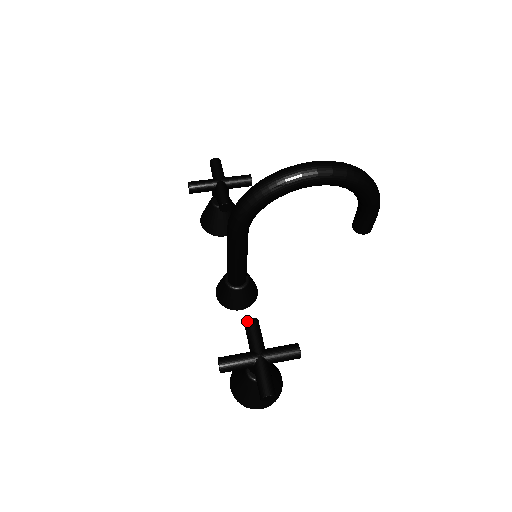
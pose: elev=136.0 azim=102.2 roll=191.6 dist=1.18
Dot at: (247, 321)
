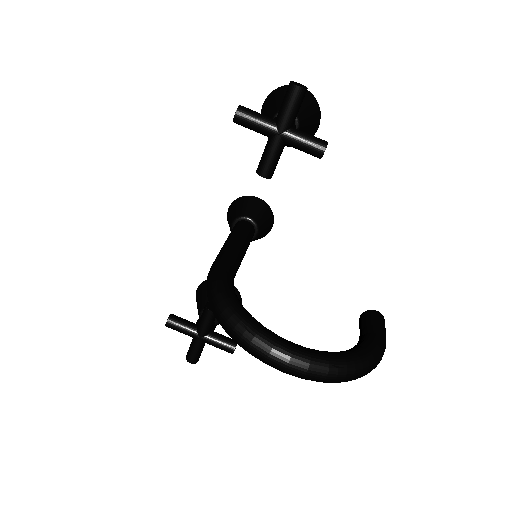
Dot at: (206, 309)
